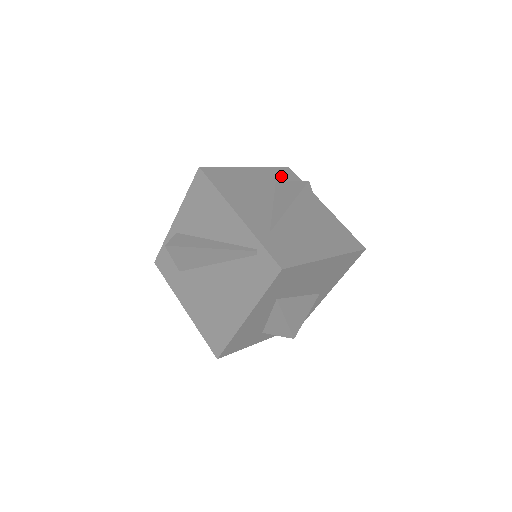
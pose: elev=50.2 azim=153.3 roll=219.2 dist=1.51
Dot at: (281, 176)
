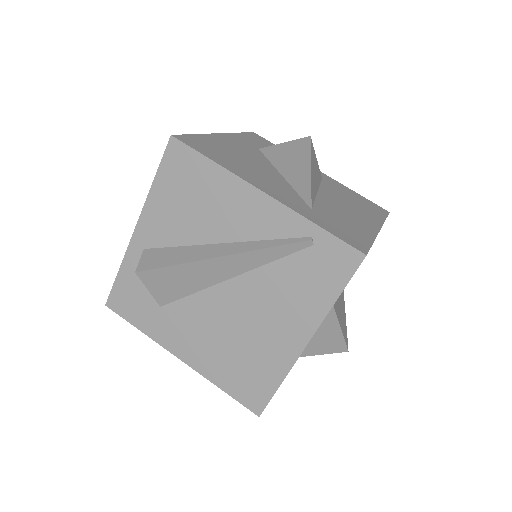
Dot at: (256, 142)
